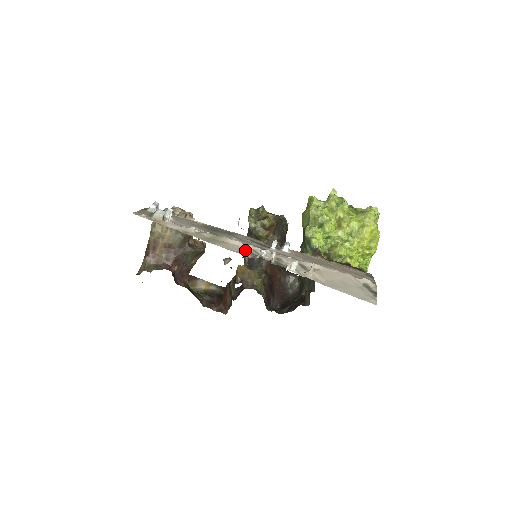
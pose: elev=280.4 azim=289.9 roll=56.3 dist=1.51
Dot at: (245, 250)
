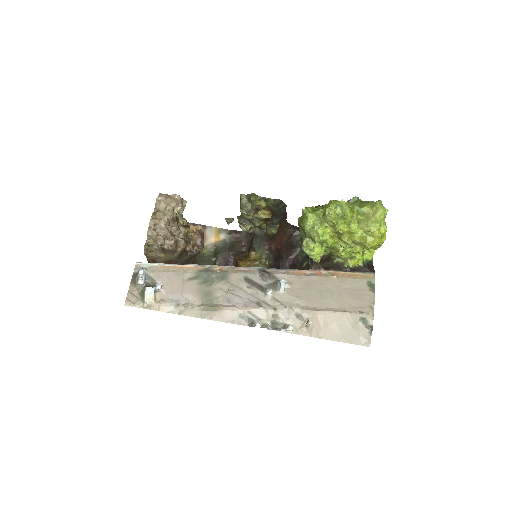
Dot at: (241, 316)
